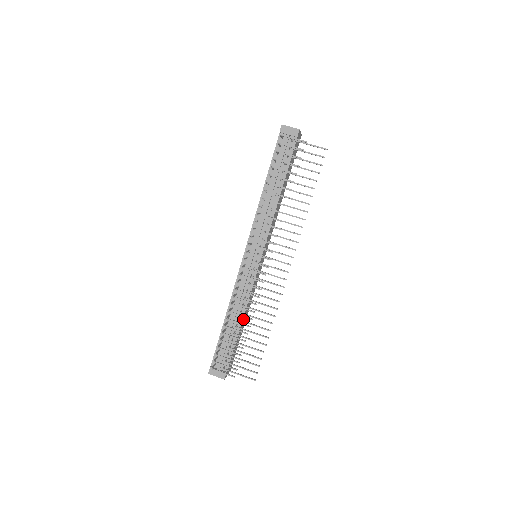
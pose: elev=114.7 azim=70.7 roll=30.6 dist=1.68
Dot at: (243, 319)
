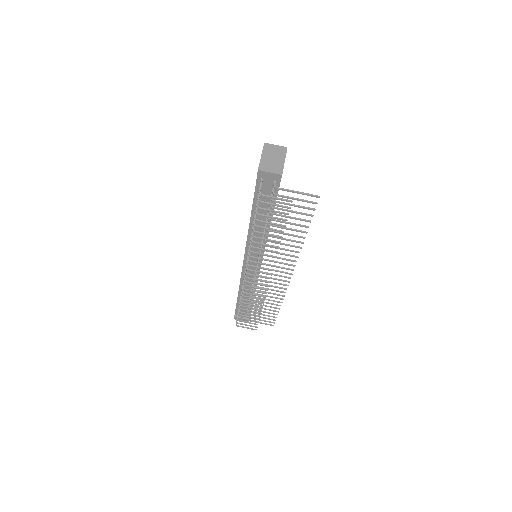
Dot at: occluded
